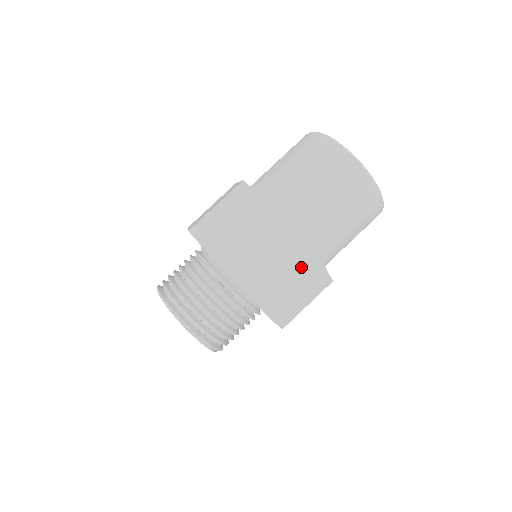
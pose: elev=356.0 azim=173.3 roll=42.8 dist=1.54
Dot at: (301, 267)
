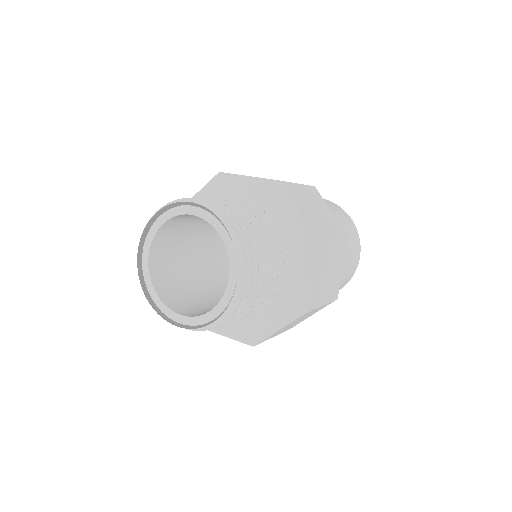
Dot at: (331, 296)
